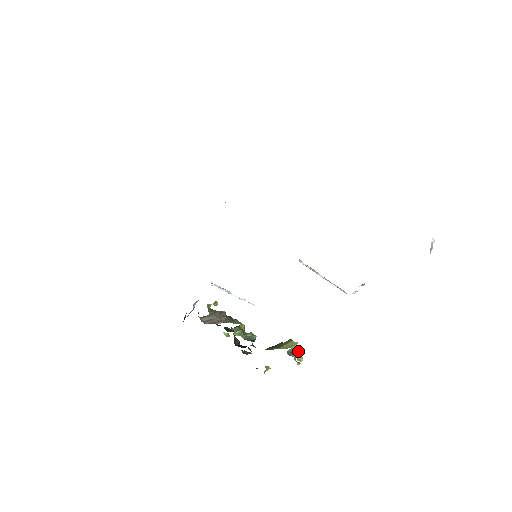
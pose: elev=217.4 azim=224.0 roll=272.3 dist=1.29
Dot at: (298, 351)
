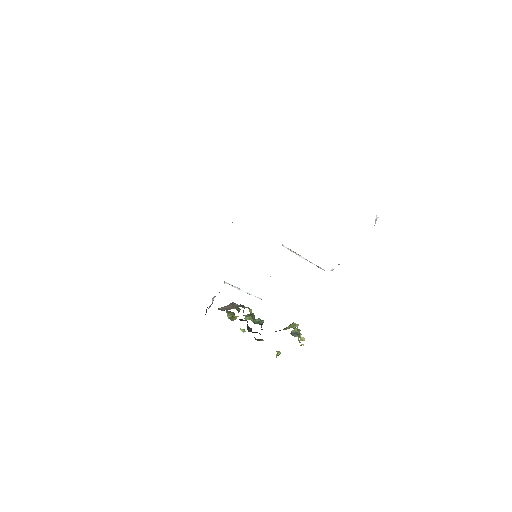
Dot at: (301, 334)
